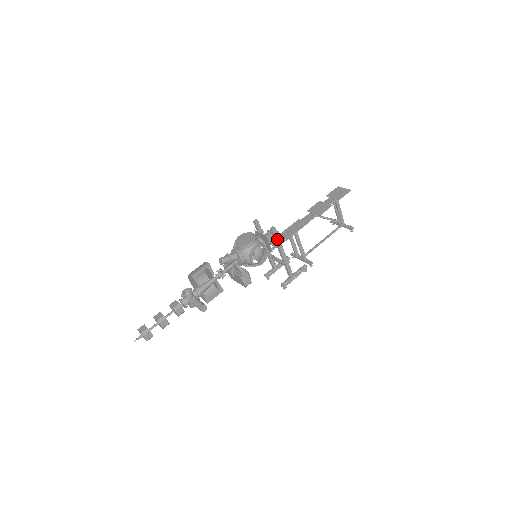
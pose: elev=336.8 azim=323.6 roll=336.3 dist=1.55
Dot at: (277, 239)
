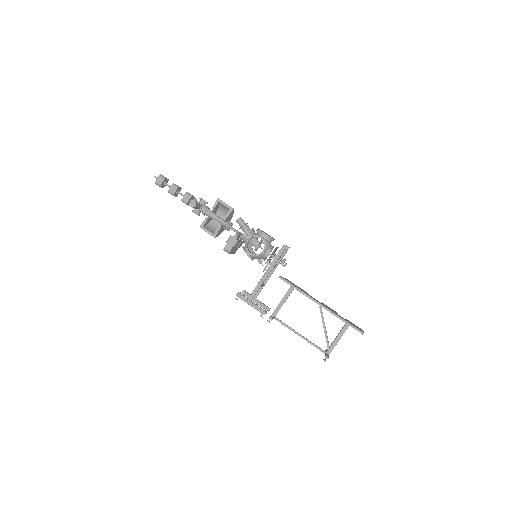
Dot at: (277, 256)
